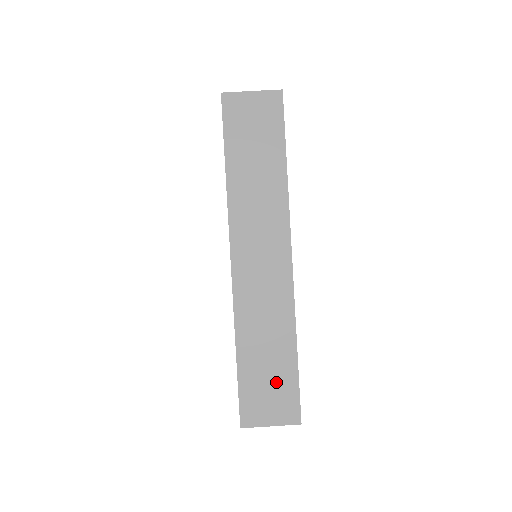
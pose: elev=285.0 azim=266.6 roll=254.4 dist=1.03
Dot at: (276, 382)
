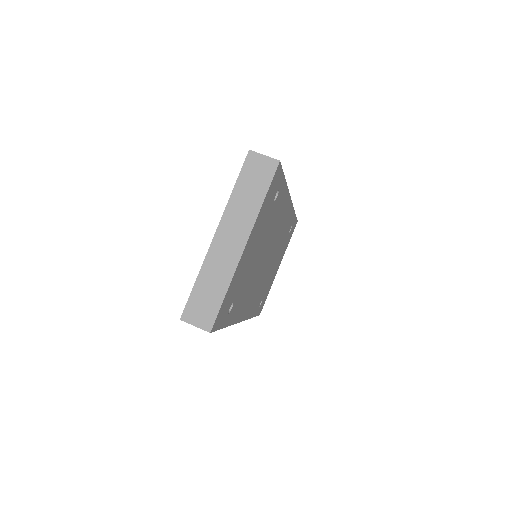
Dot at: (208, 305)
